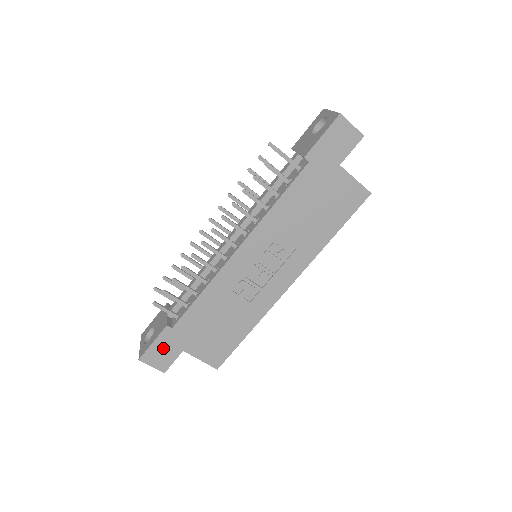
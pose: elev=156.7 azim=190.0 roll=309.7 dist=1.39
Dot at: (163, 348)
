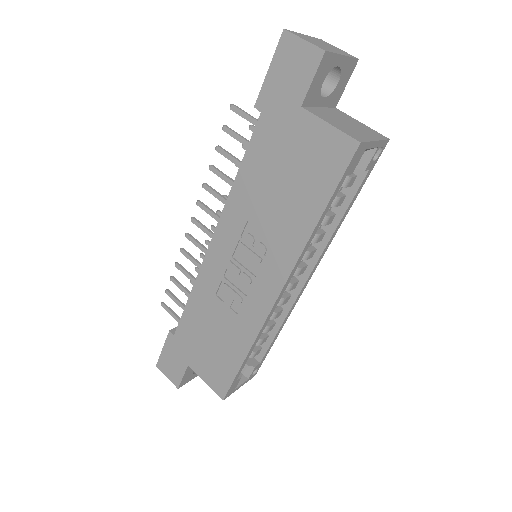
Dot at: (172, 357)
